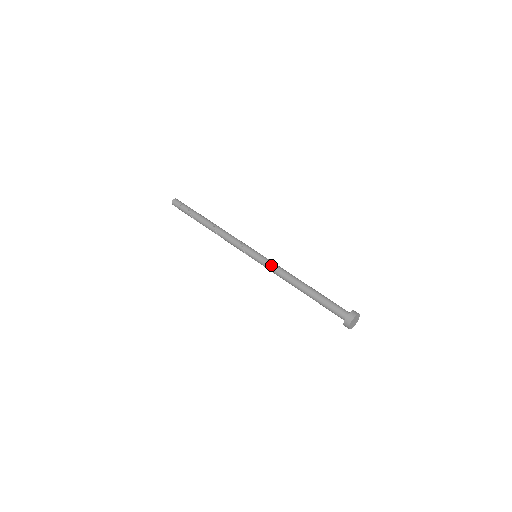
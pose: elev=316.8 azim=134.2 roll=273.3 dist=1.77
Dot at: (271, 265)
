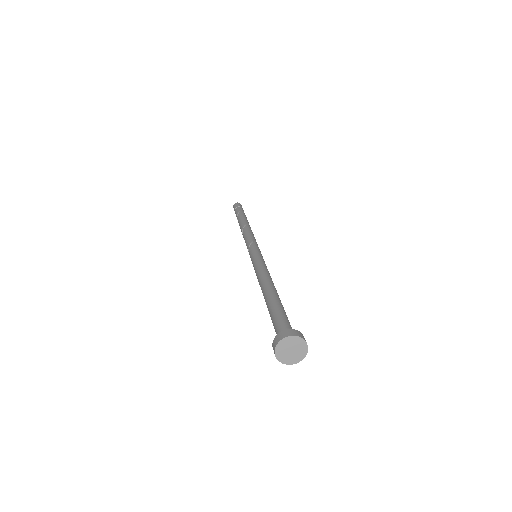
Dot at: (261, 262)
